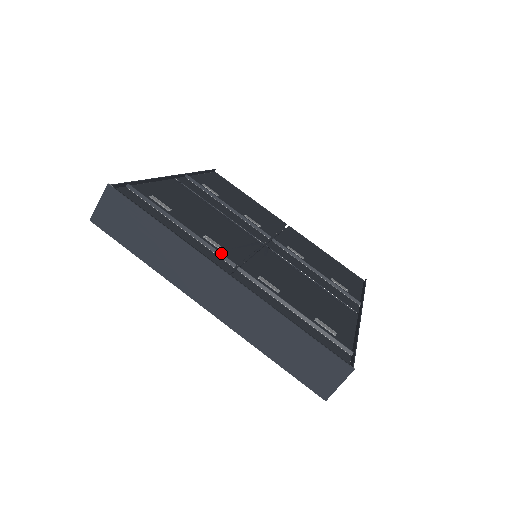
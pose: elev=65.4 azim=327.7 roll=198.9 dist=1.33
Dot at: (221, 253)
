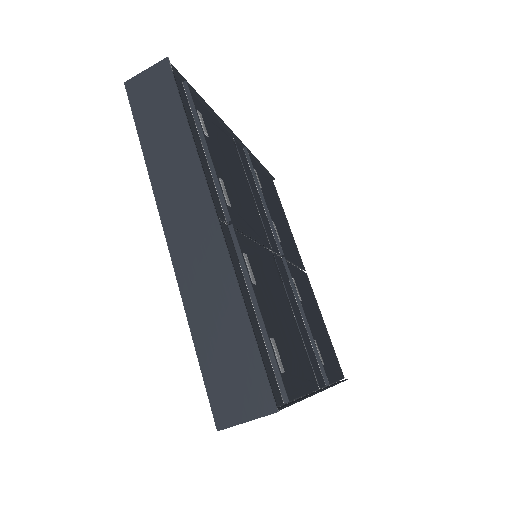
Dot at: (224, 199)
